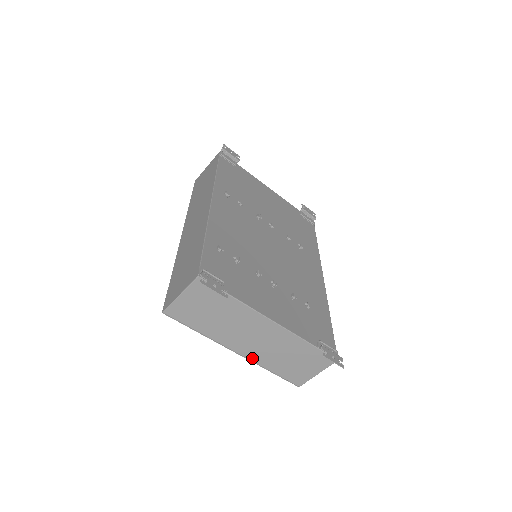
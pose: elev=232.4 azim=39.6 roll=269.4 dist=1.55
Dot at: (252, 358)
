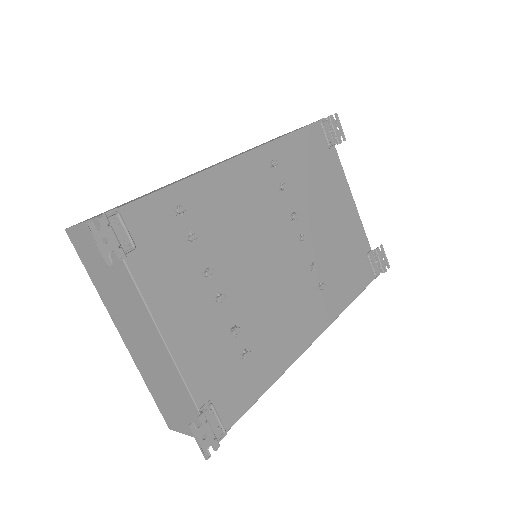
Dot at: (134, 356)
